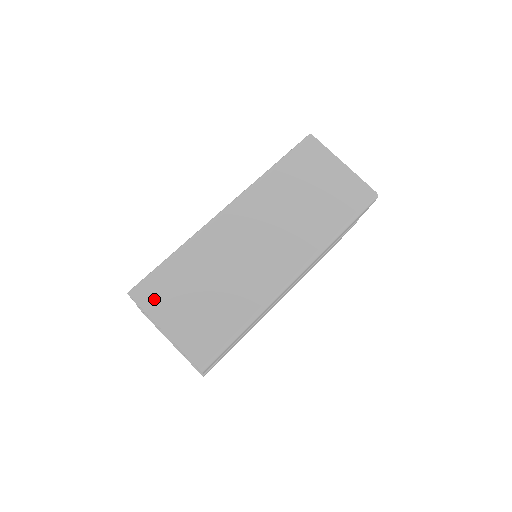
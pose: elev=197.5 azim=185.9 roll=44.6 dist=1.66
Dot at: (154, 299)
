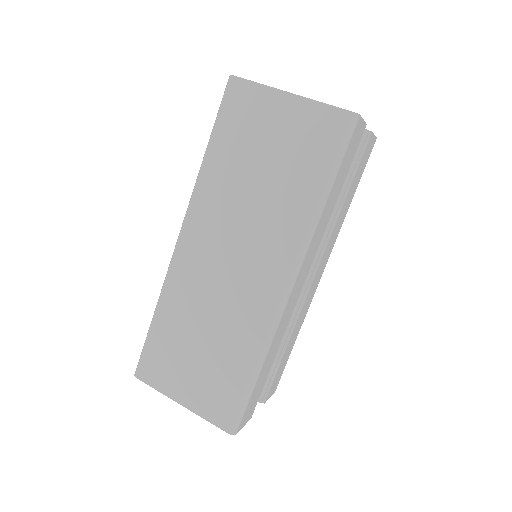
Dot at: (158, 374)
